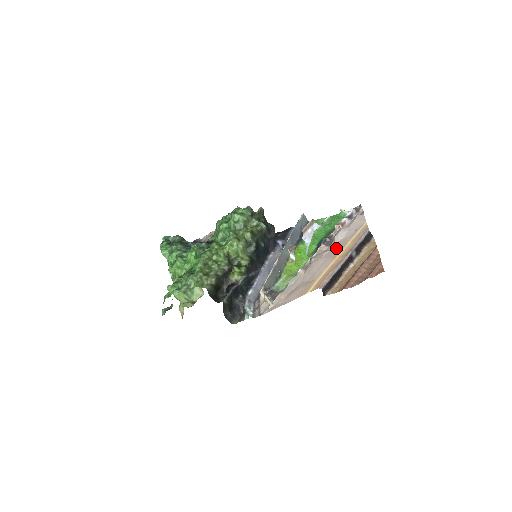
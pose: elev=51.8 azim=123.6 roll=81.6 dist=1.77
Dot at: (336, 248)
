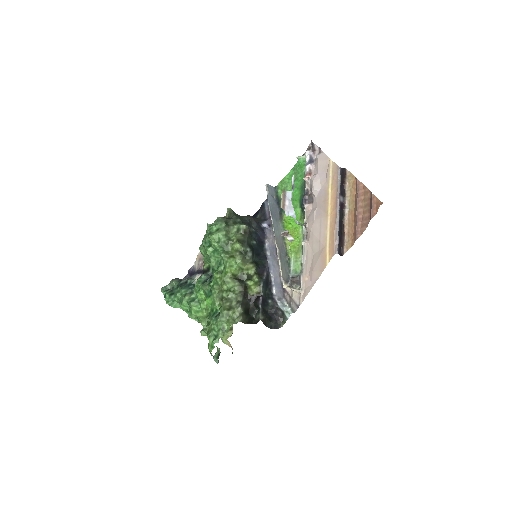
Dot at: (321, 203)
